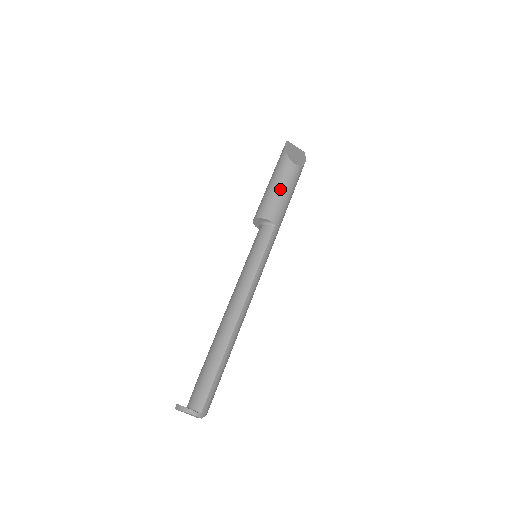
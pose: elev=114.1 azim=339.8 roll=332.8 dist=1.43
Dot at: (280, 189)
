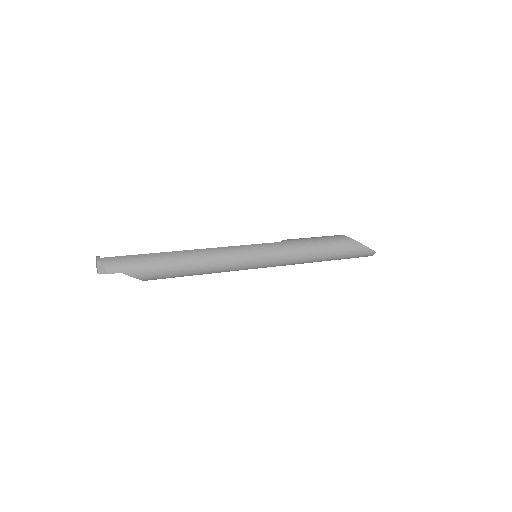
Dot at: (313, 237)
